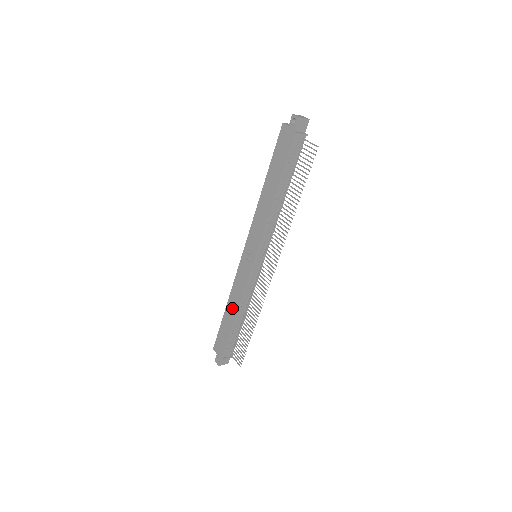
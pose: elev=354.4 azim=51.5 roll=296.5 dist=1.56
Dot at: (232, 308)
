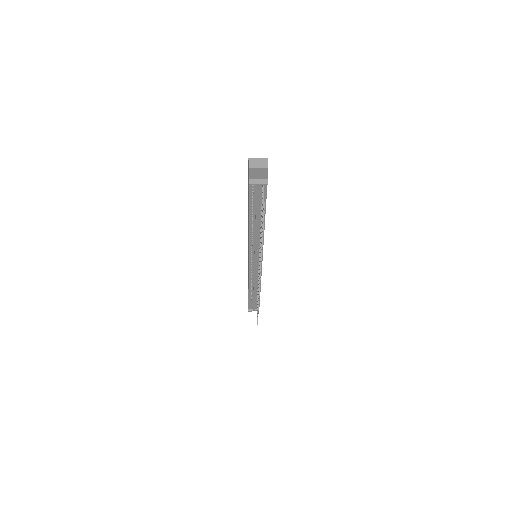
Dot at: occluded
